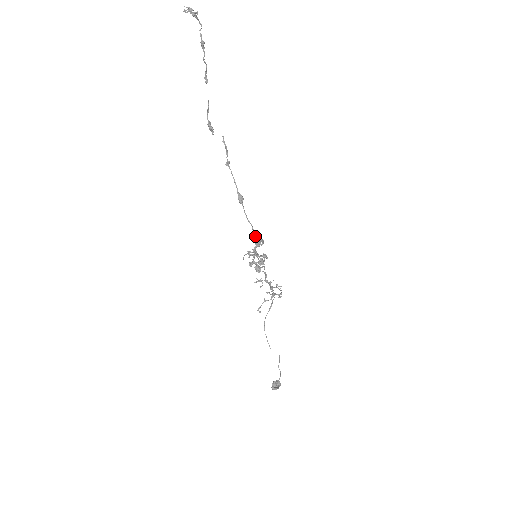
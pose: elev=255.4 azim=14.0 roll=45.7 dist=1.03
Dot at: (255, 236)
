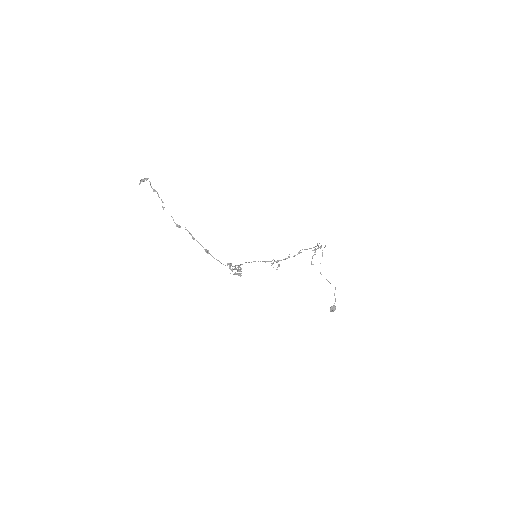
Dot at: (223, 264)
